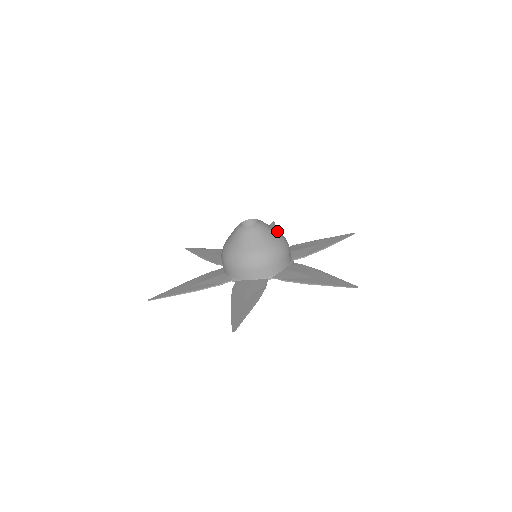
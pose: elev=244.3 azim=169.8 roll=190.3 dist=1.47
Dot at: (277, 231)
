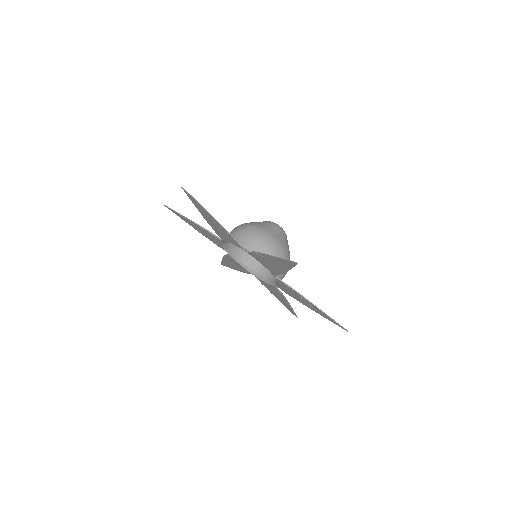
Dot at: occluded
